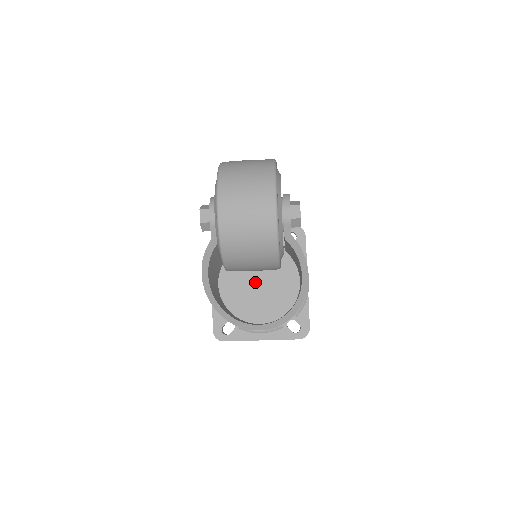
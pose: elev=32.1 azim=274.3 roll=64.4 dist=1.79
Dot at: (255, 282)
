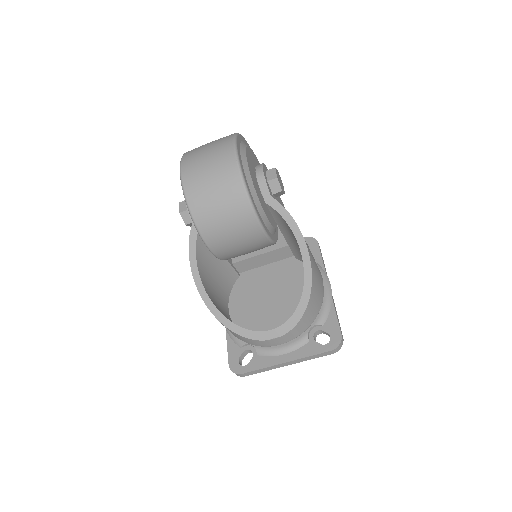
Dot at: (268, 297)
